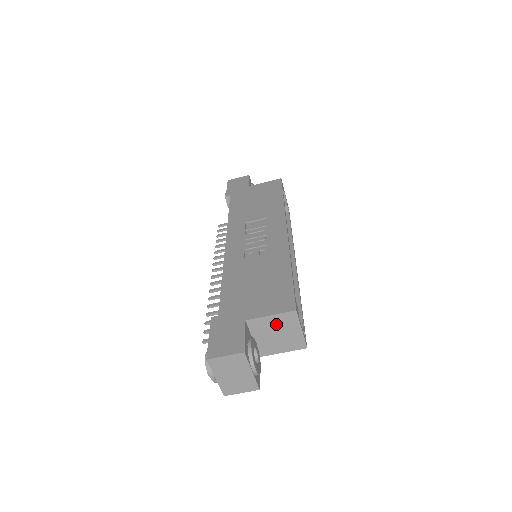
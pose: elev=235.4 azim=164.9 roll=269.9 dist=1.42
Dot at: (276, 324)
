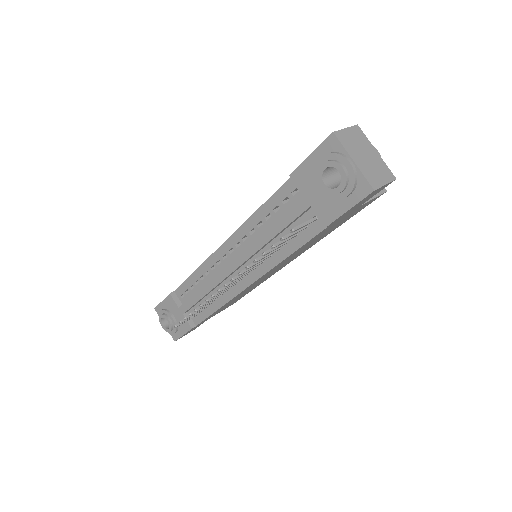
Dot at: occluded
